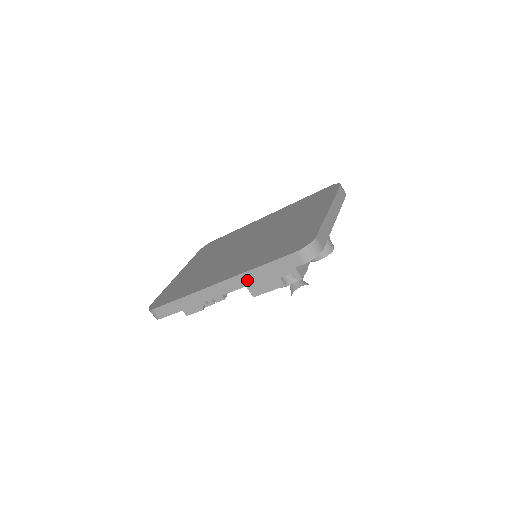
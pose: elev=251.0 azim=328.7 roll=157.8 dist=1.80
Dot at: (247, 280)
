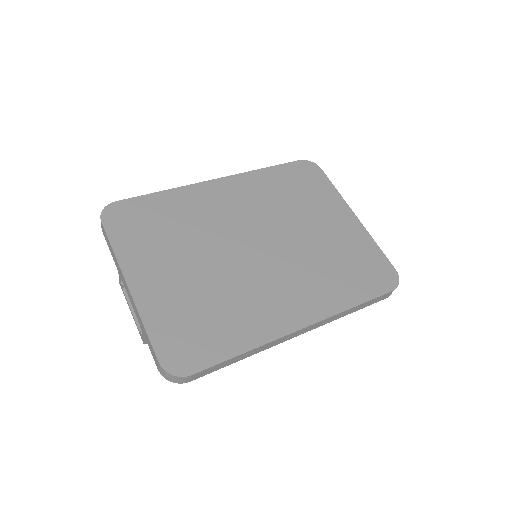
Dot at: (334, 319)
